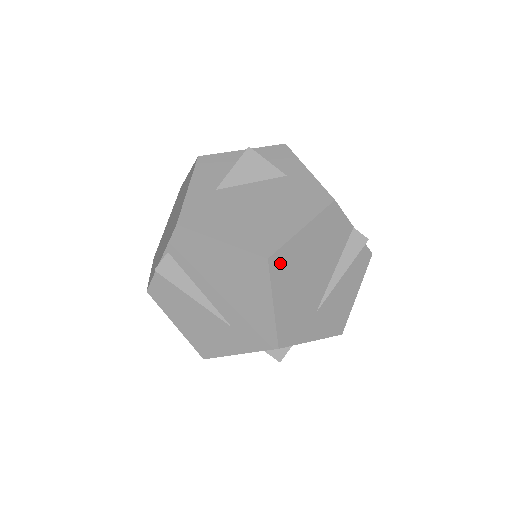
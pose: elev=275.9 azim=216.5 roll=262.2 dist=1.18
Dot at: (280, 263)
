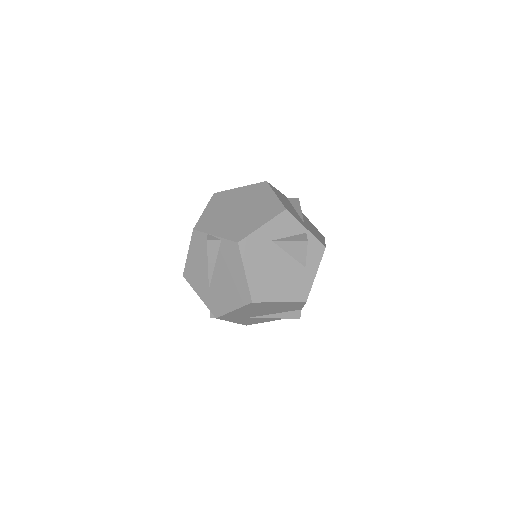
Dot at: (255, 305)
